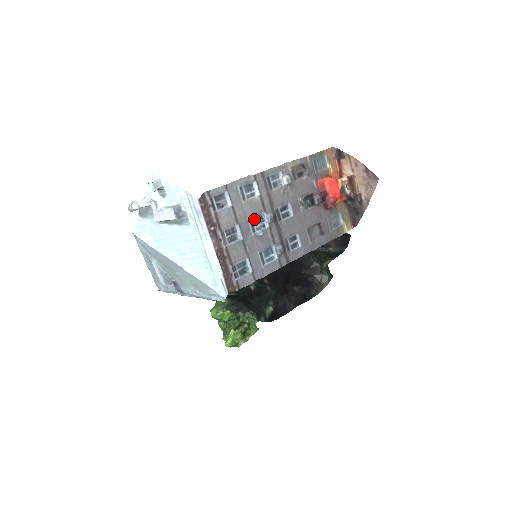
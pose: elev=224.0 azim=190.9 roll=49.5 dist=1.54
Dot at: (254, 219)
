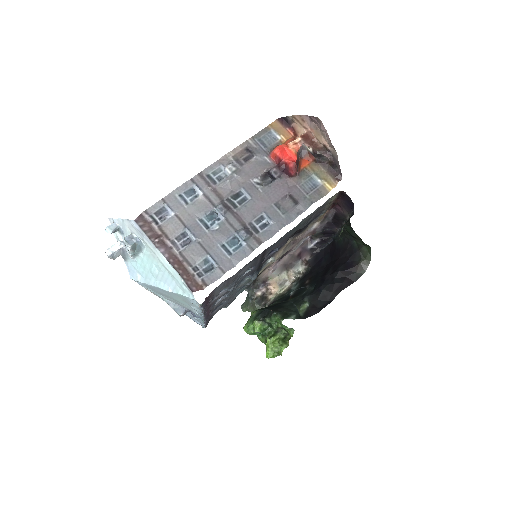
Dot at: (205, 217)
